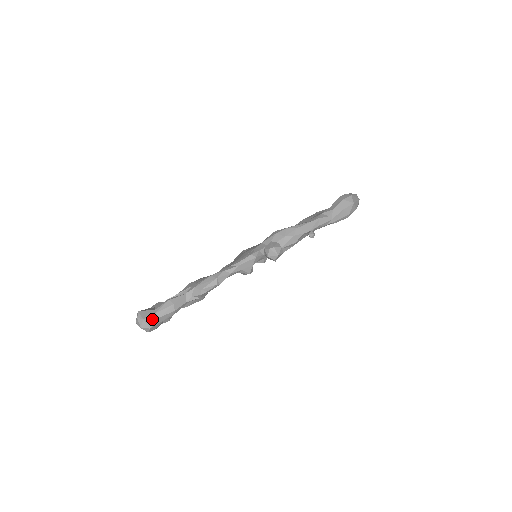
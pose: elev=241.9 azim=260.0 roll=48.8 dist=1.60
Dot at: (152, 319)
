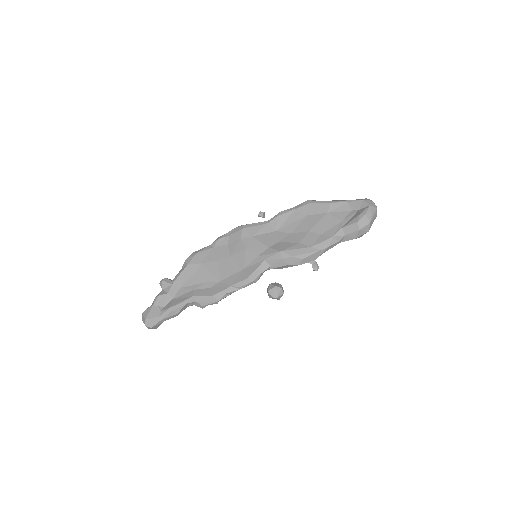
Dot at: (158, 325)
